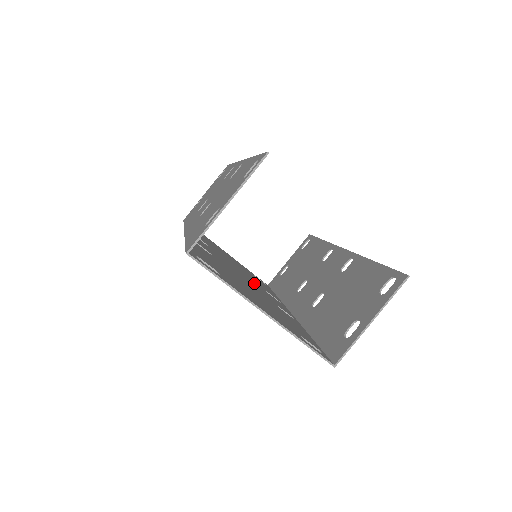
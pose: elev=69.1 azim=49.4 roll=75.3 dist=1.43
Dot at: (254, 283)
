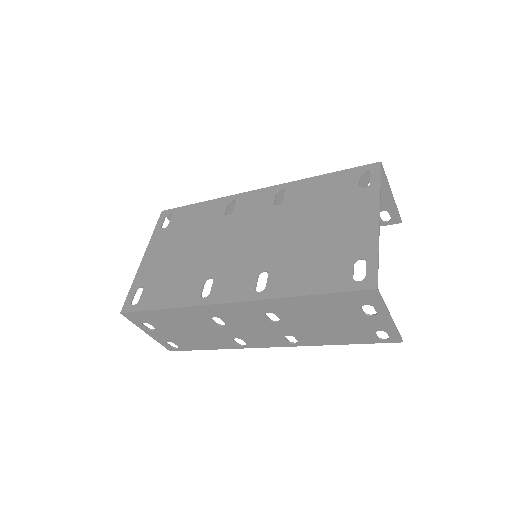
Dot at: (228, 260)
